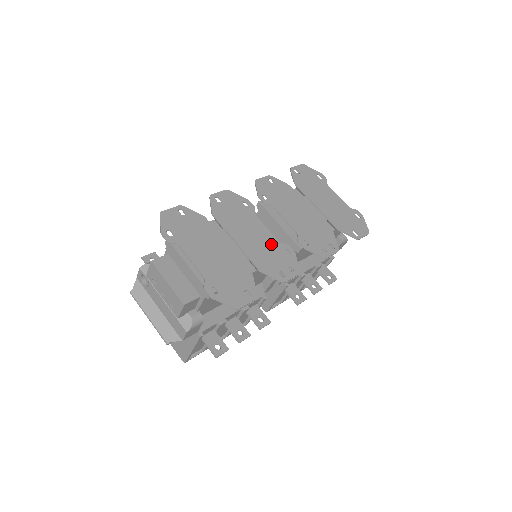
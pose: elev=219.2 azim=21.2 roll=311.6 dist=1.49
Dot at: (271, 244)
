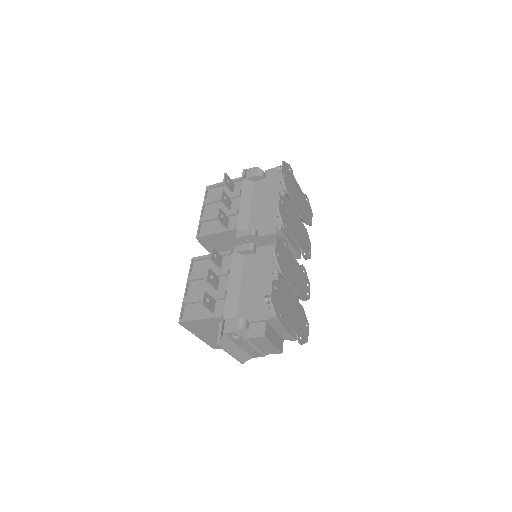
Dot at: (300, 272)
